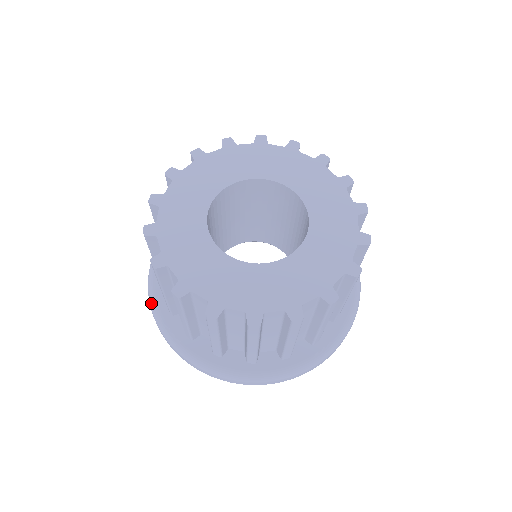
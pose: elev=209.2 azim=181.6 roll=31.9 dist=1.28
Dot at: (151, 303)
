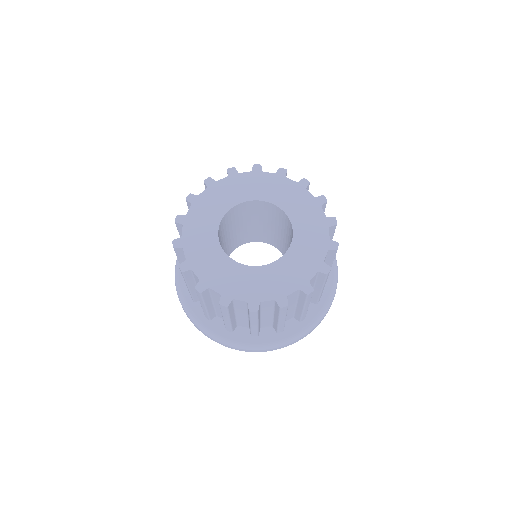
Dot at: (178, 293)
